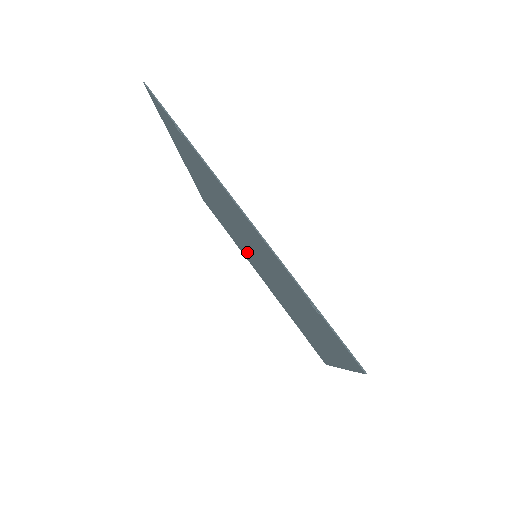
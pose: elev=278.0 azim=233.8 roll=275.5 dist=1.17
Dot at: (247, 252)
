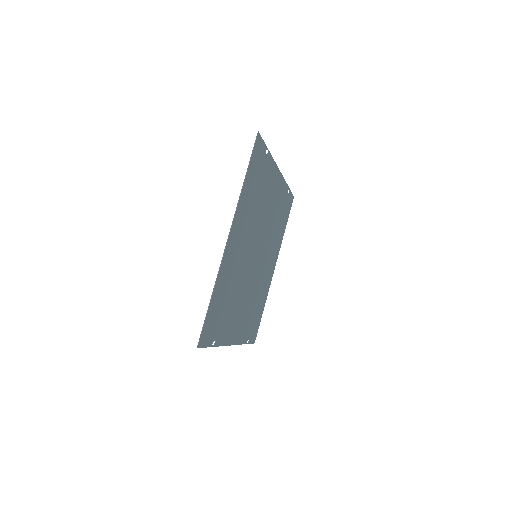
Dot at: (249, 295)
